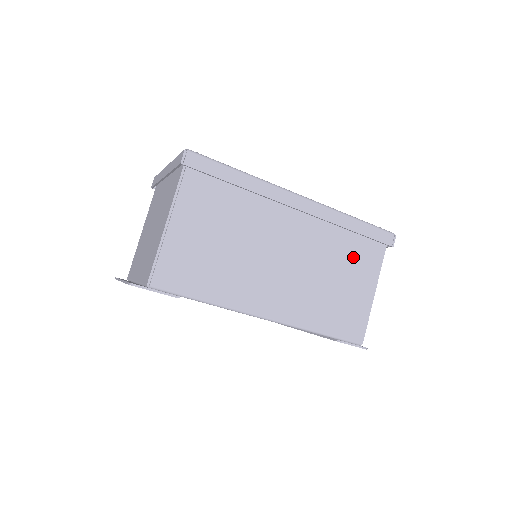
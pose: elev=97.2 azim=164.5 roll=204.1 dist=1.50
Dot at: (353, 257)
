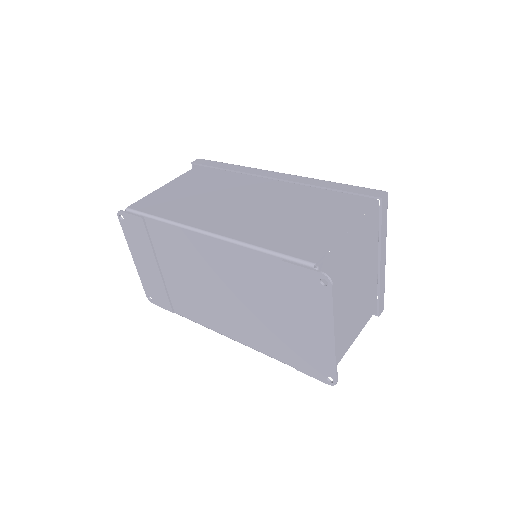
Dot at: (327, 205)
